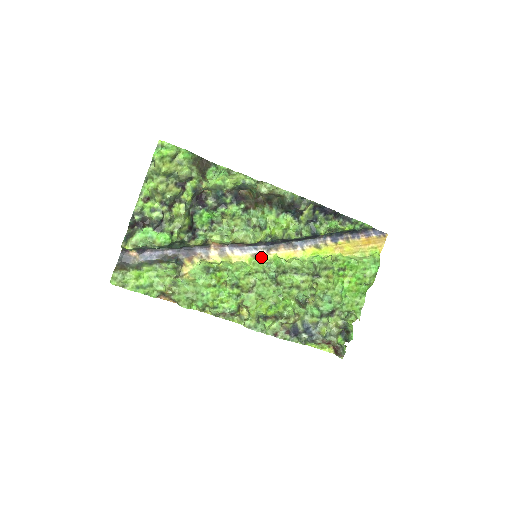
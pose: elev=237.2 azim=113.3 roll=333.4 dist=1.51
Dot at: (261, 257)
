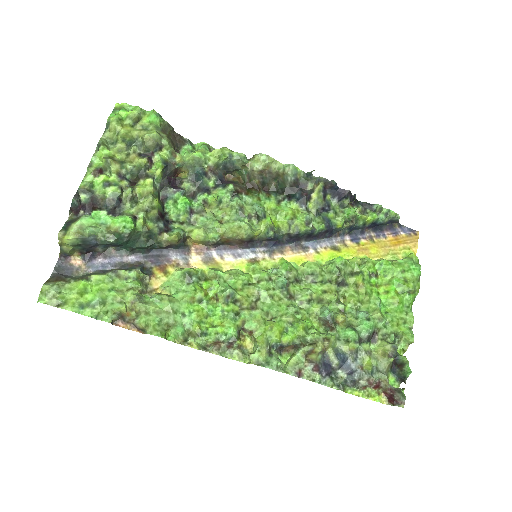
Dot at: (262, 263)
